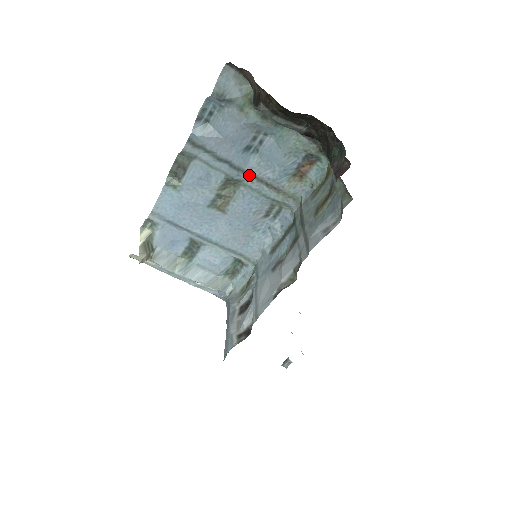
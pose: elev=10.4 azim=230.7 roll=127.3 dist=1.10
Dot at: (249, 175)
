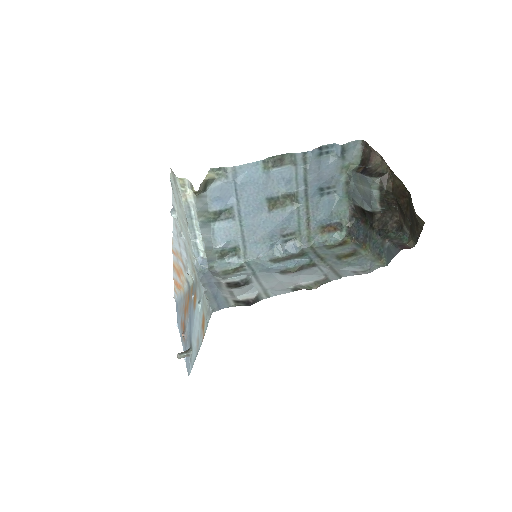
Dot at: (307, 204)
